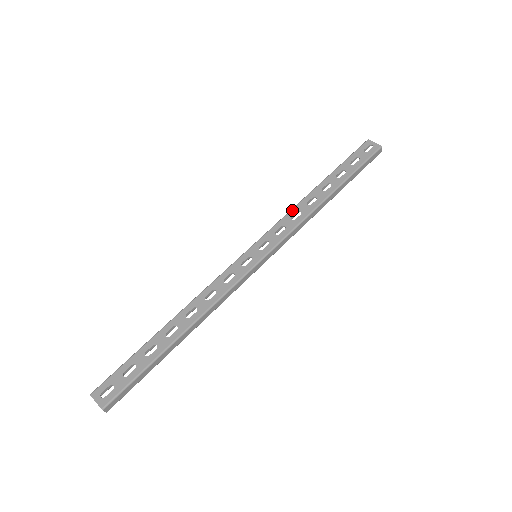
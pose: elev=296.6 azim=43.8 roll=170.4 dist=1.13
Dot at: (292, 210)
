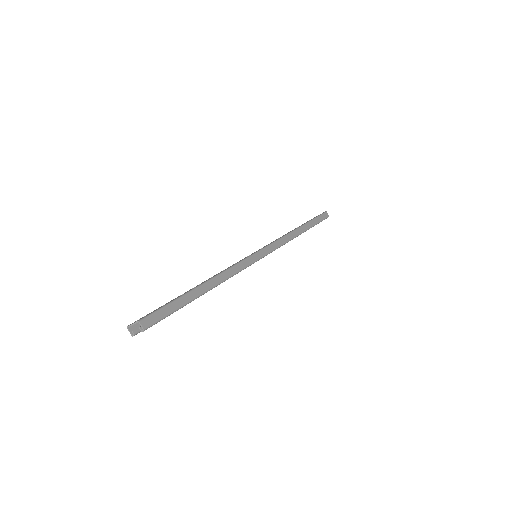
Dot at: occluded
